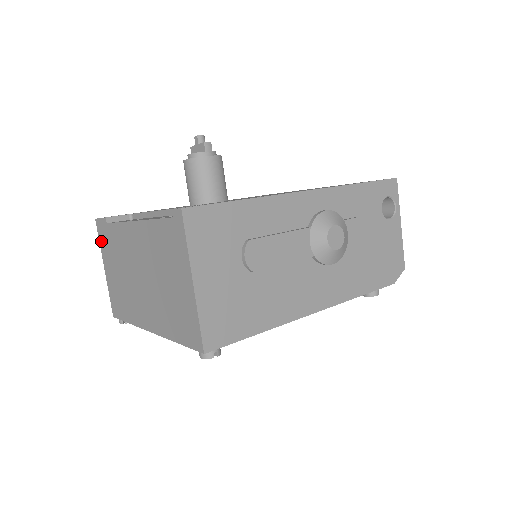
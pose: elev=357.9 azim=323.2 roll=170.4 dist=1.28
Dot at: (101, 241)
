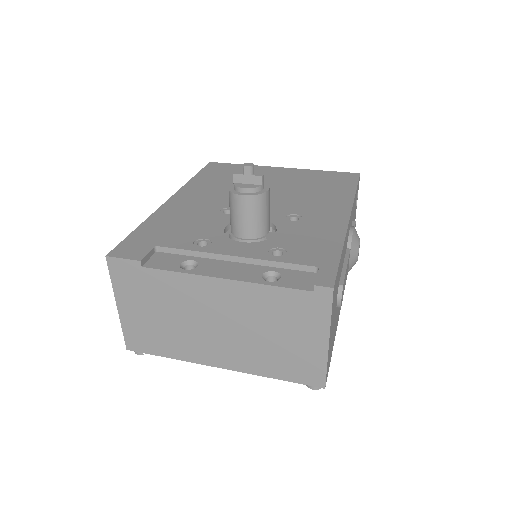
Dot at: (117, 280)
